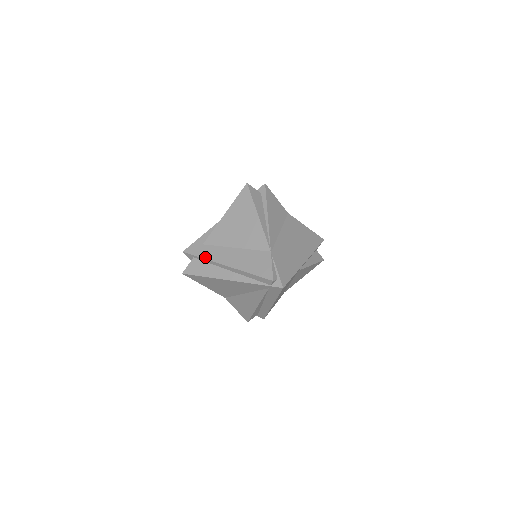
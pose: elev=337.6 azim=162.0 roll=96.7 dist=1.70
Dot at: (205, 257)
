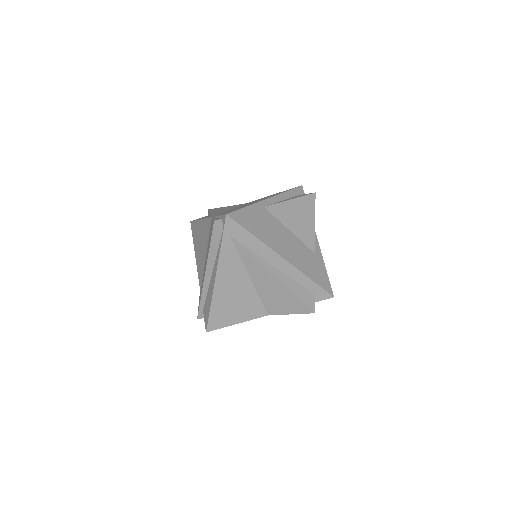
Dot at: (201, 295)
